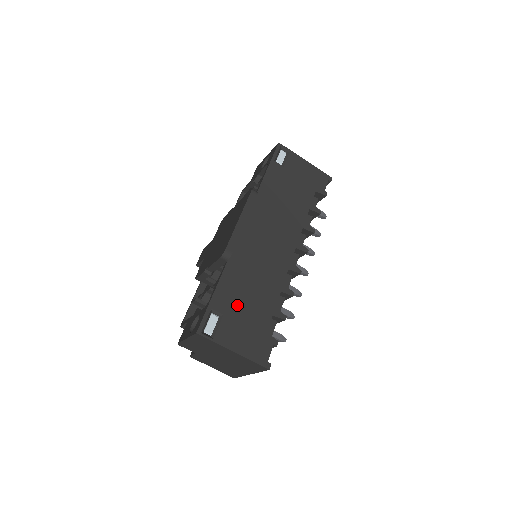
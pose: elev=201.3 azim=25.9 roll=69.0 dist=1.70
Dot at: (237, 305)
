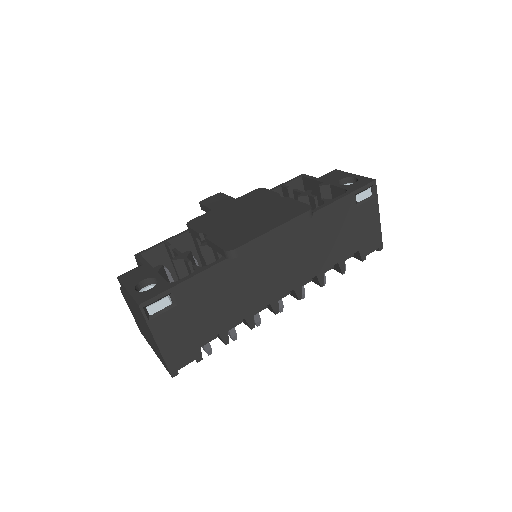
Dot at: (198, 304)
